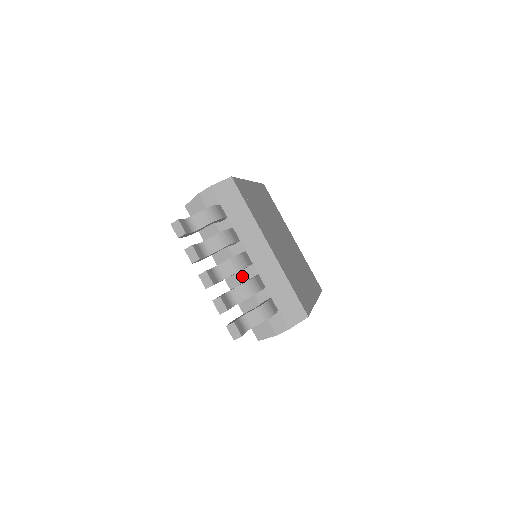
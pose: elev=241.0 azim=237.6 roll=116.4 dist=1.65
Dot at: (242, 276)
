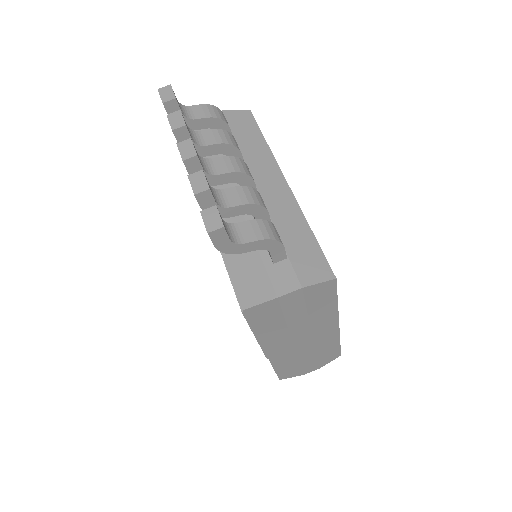
Dot at: occluded
